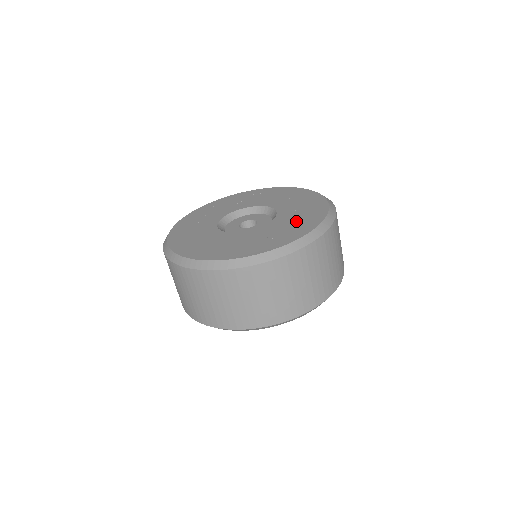
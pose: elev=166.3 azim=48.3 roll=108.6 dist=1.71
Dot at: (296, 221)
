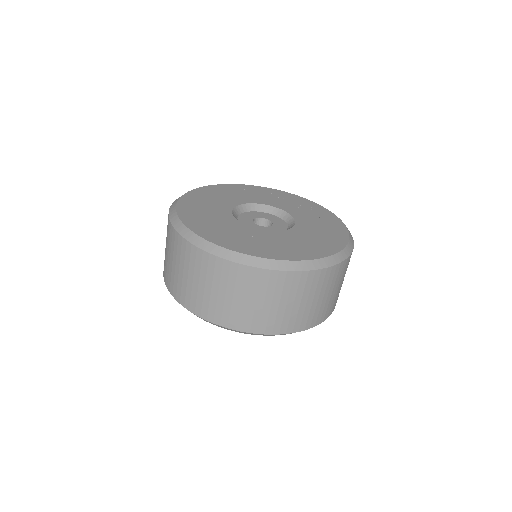
Dot at: (271, 244)
